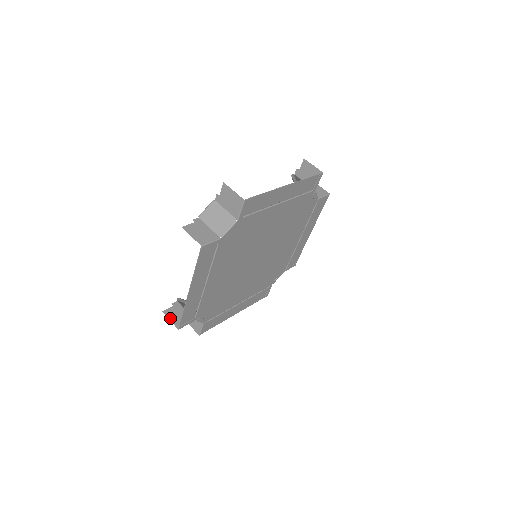
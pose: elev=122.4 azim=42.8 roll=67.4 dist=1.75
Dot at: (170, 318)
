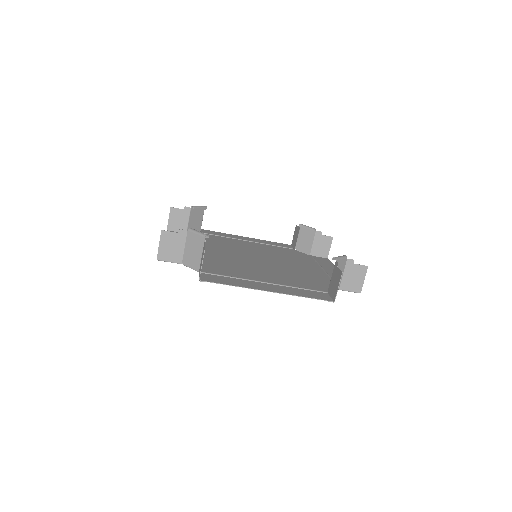
Dot at: (170, 217)
